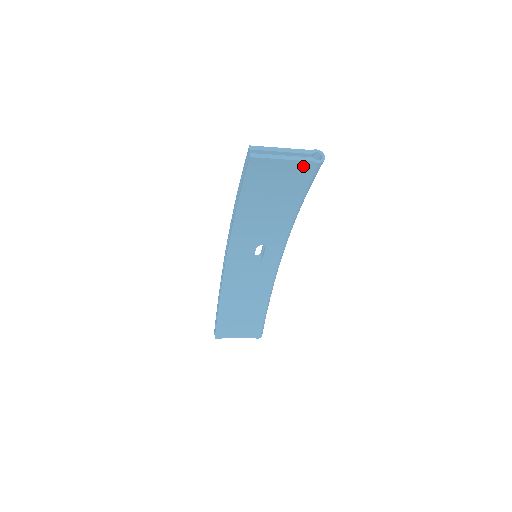
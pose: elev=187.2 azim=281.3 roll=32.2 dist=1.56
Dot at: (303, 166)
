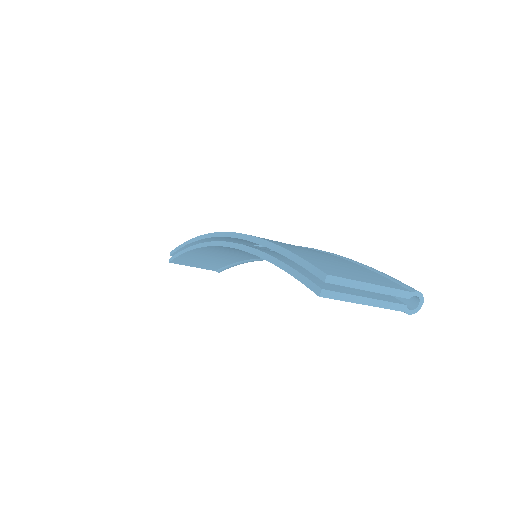
Dot at: occluded
